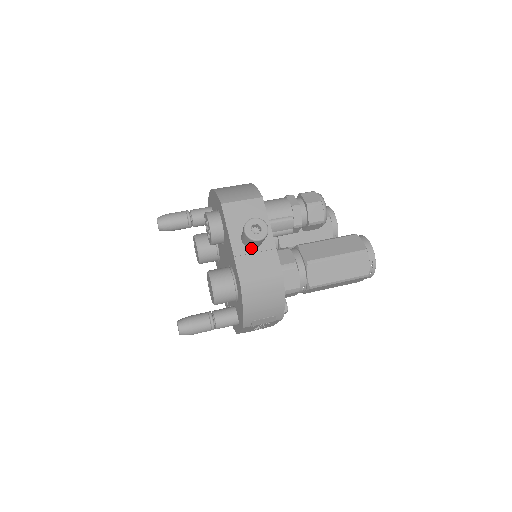
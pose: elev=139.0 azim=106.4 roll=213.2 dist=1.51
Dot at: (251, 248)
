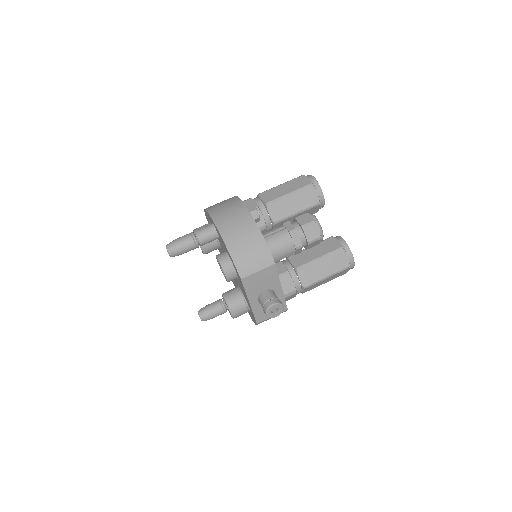
Dot at: occluded
